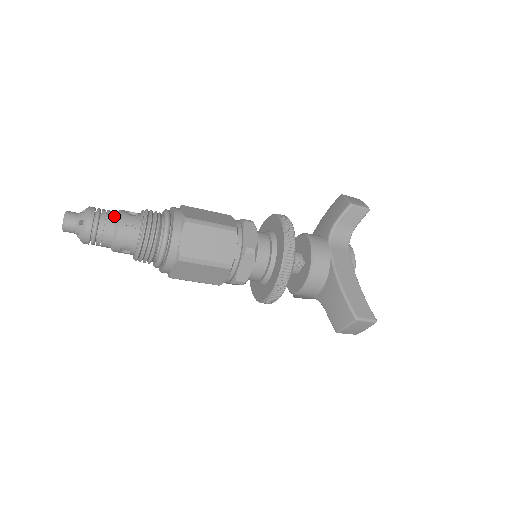
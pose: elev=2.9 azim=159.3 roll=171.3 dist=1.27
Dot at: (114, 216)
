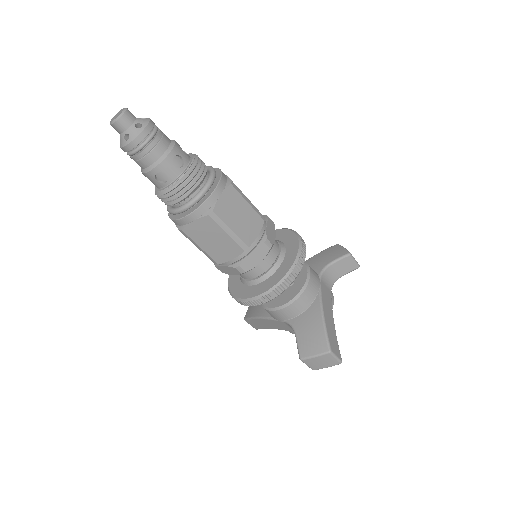
Dot at: (169, 140)
